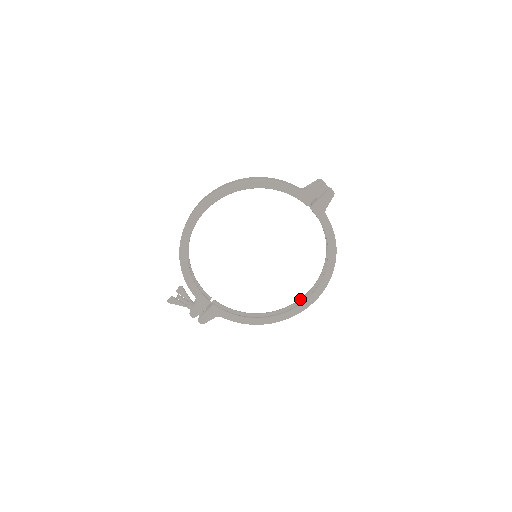
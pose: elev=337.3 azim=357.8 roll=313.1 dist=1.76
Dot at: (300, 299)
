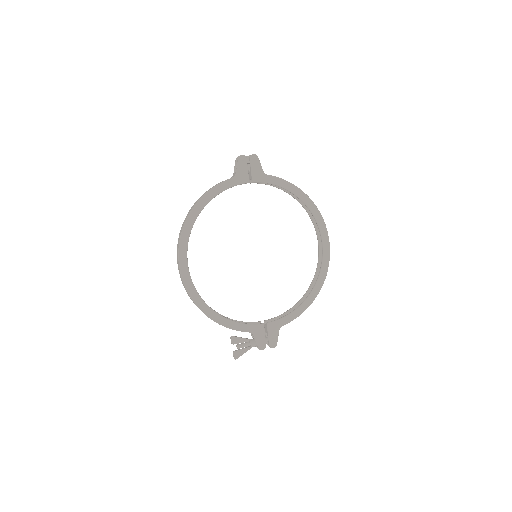
Dot at: (318, 253)
